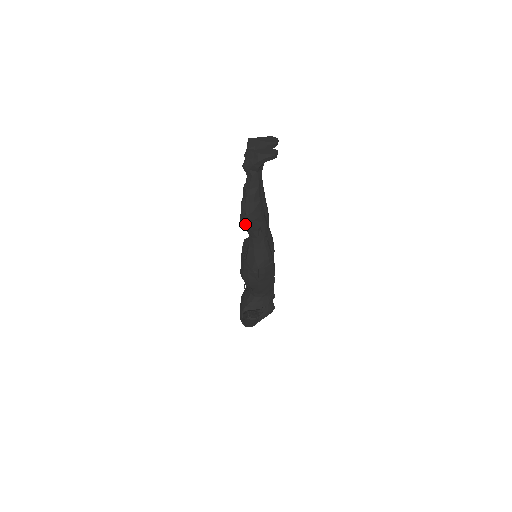
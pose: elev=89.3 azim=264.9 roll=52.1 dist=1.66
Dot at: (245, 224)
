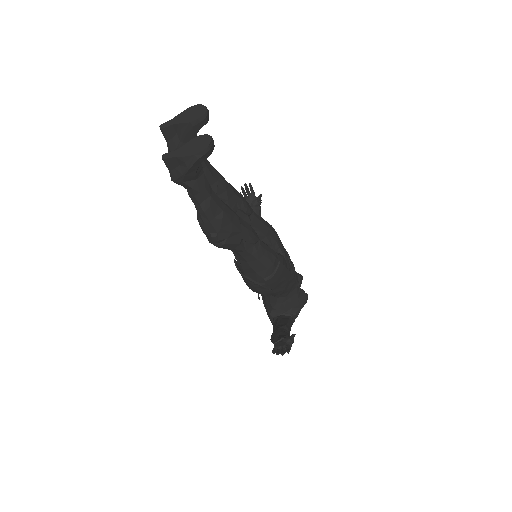
Dot at: (218, 246)
